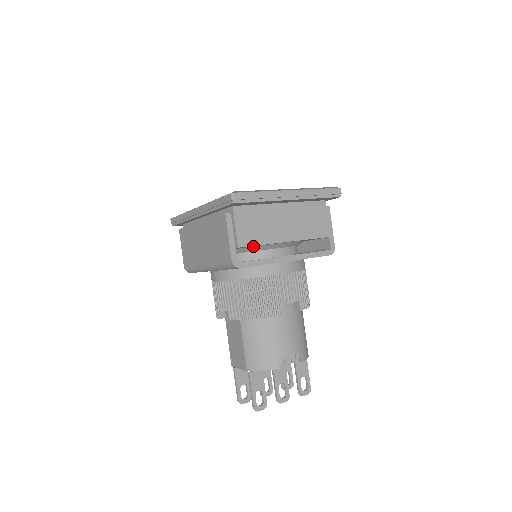
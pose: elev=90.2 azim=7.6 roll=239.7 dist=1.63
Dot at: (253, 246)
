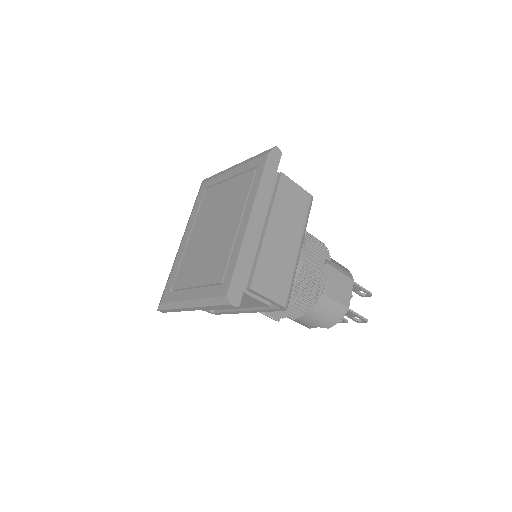
Dot at: occluded
